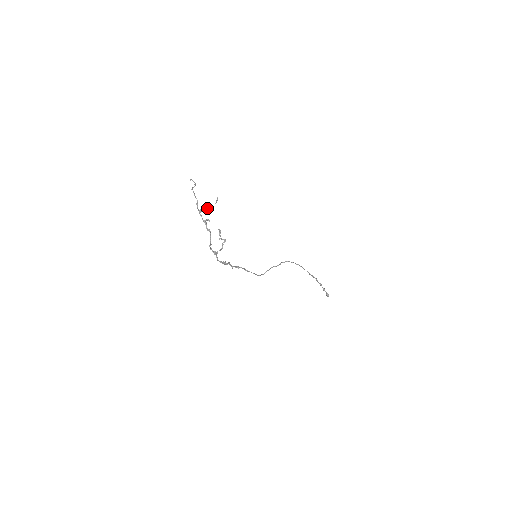
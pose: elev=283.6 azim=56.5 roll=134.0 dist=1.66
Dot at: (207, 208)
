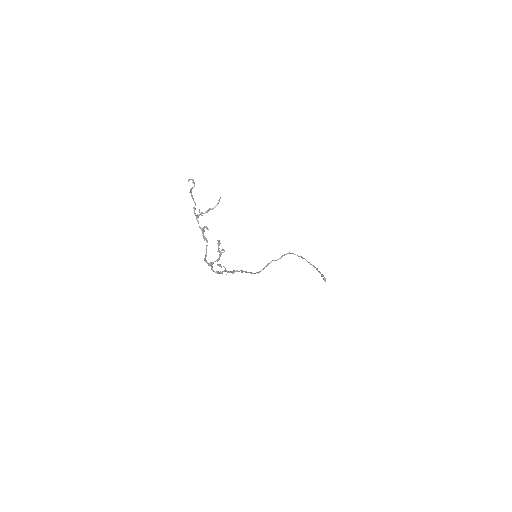
Dot at: (206, 212)
